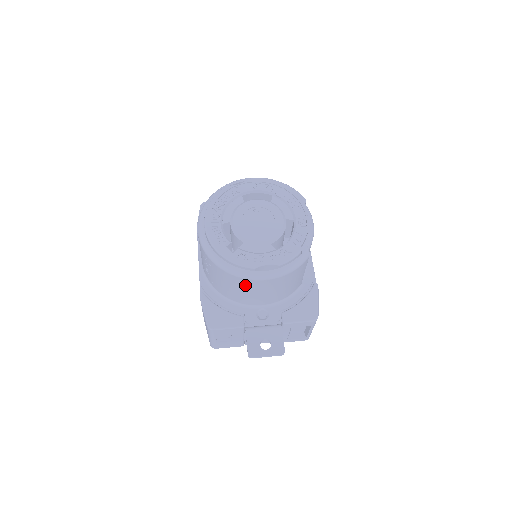
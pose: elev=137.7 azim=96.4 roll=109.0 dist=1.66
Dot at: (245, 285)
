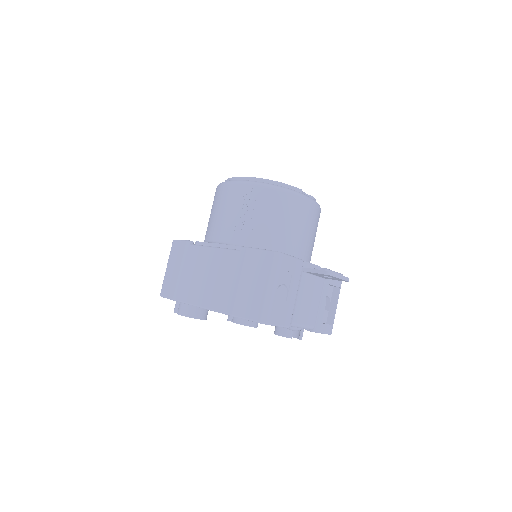
Dot at: (296, 210)
